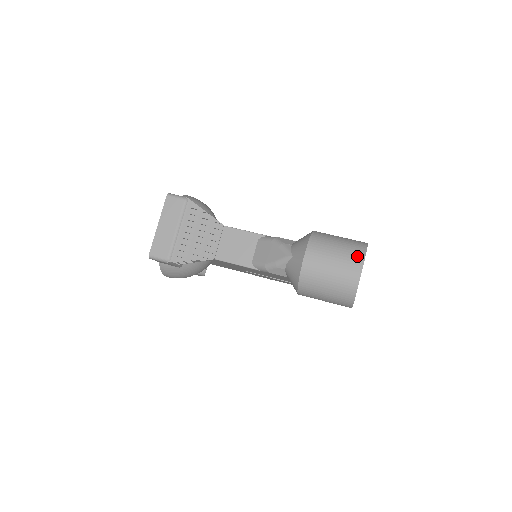
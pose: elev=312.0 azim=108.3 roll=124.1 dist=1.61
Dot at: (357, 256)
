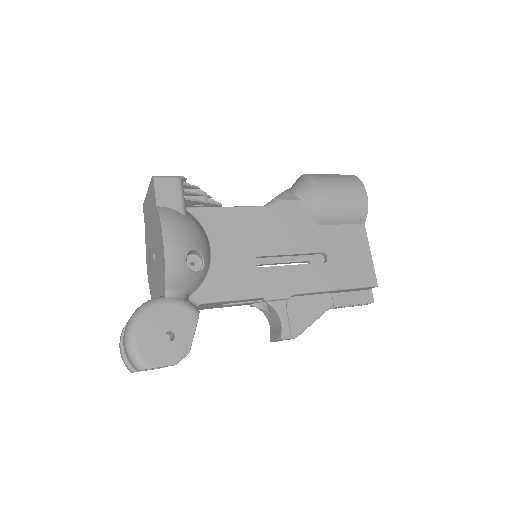
Dot at: occluded
